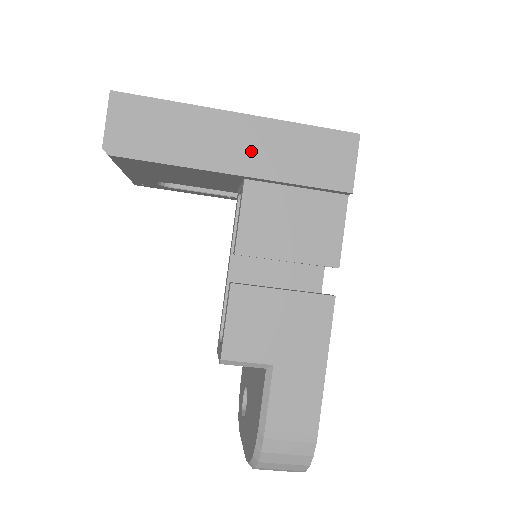
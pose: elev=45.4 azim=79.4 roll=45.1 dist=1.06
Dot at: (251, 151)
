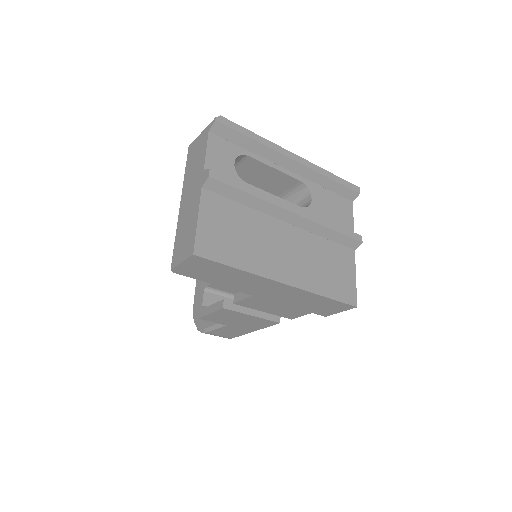
Dot at: (277, 294)
